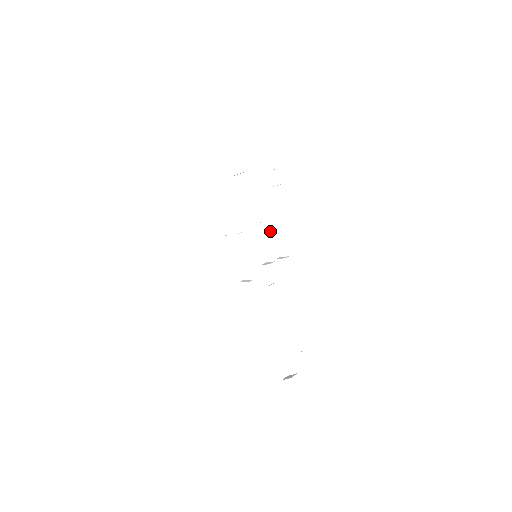
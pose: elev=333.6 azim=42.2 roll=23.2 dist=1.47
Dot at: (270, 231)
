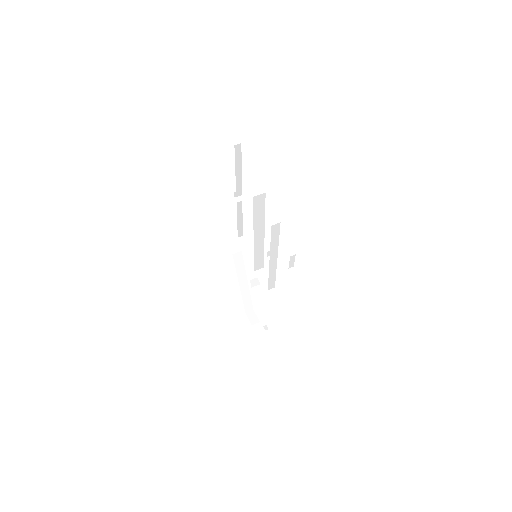
Dot at: occluded
